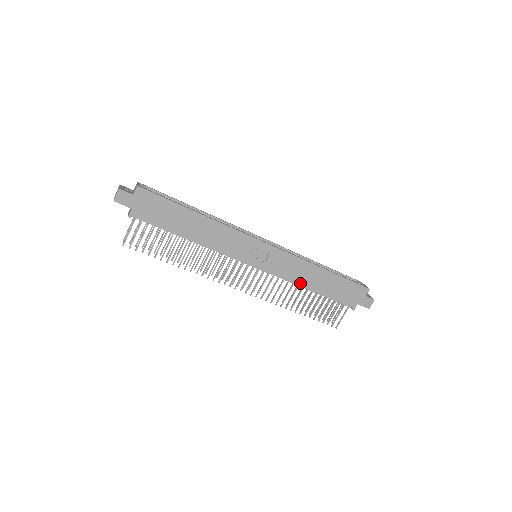
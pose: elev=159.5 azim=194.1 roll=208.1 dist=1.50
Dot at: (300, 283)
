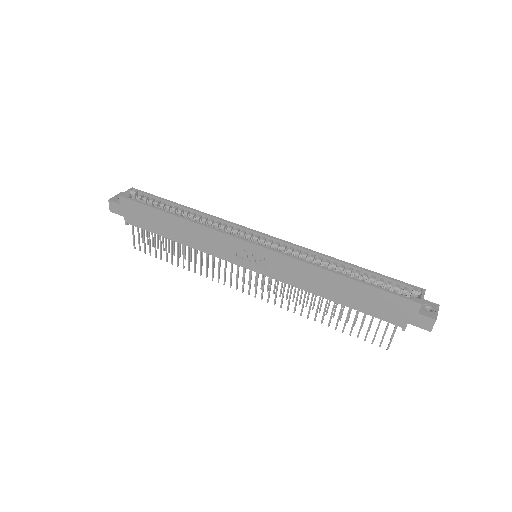
Dot at: (312, 290)
